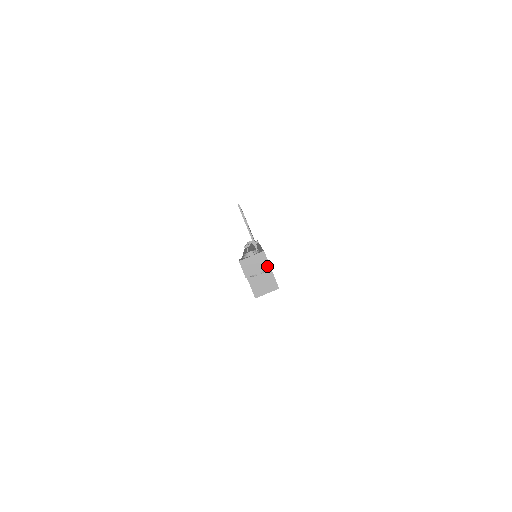
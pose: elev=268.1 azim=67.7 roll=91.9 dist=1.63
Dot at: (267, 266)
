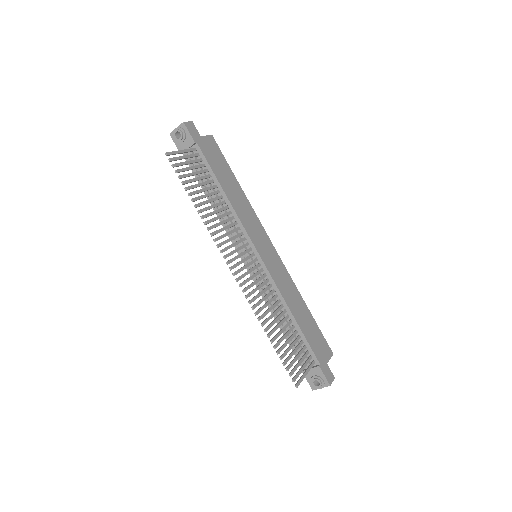
Dot at: (332, 380)
